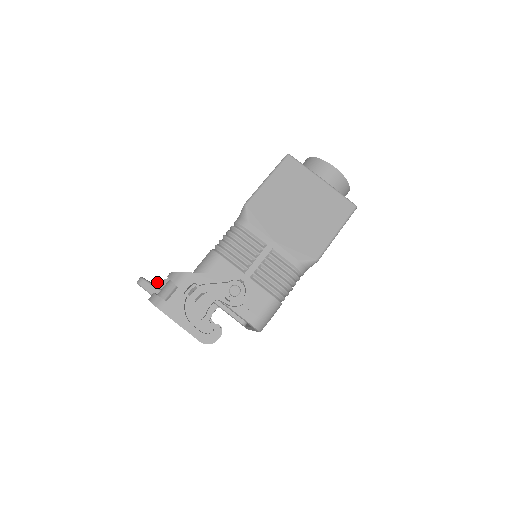
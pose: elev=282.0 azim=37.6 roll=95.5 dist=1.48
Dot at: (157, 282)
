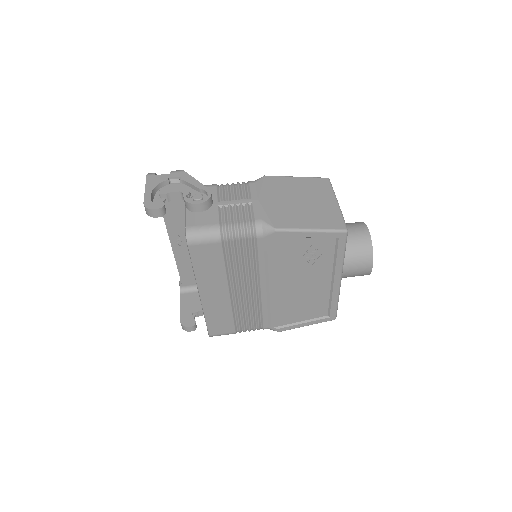
Dot at: occluded
